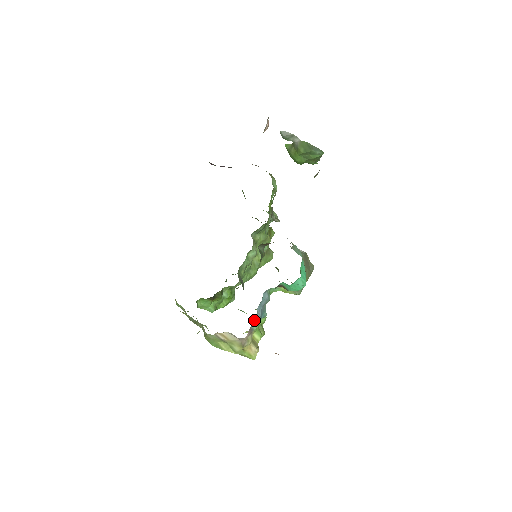
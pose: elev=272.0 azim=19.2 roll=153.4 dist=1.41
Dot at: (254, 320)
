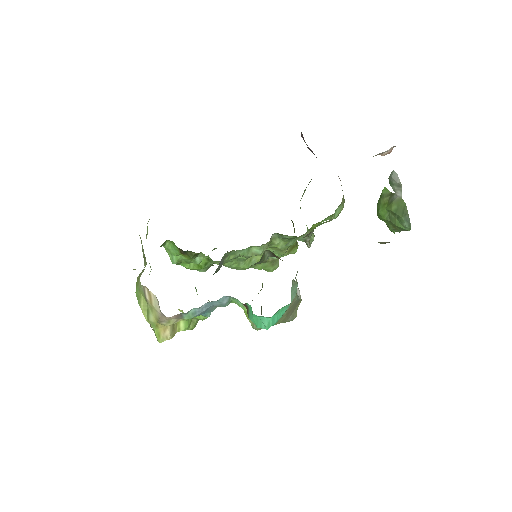
Dot at: (192, 310)
